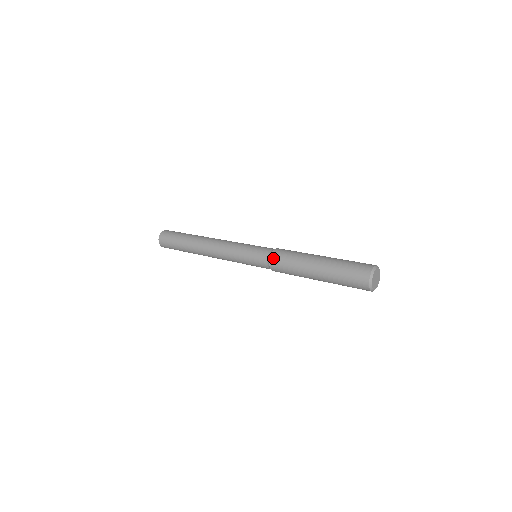
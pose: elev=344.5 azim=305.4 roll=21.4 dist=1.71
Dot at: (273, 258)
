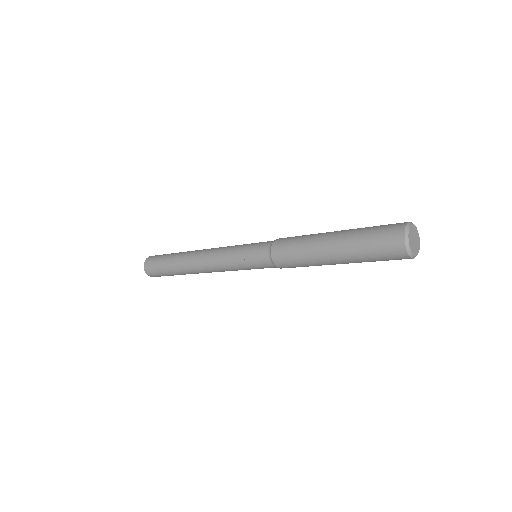
Dot at: occluded
